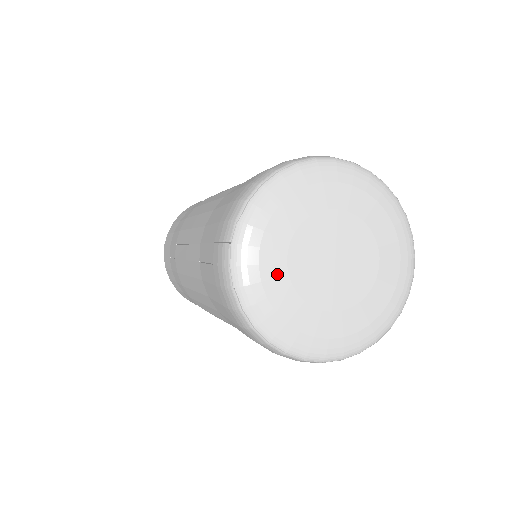
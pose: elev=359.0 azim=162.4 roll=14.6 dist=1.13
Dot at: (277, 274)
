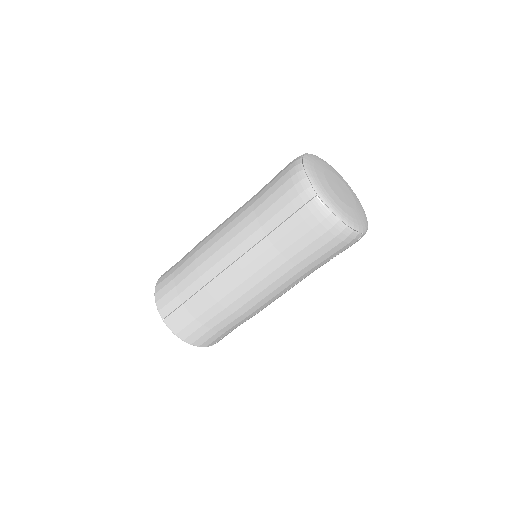
Dot at: (321, 166)
